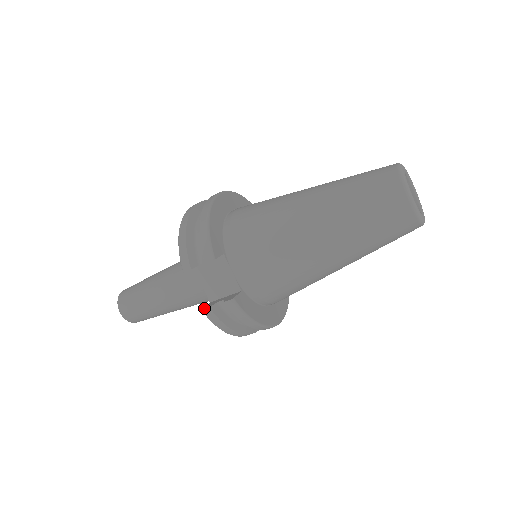
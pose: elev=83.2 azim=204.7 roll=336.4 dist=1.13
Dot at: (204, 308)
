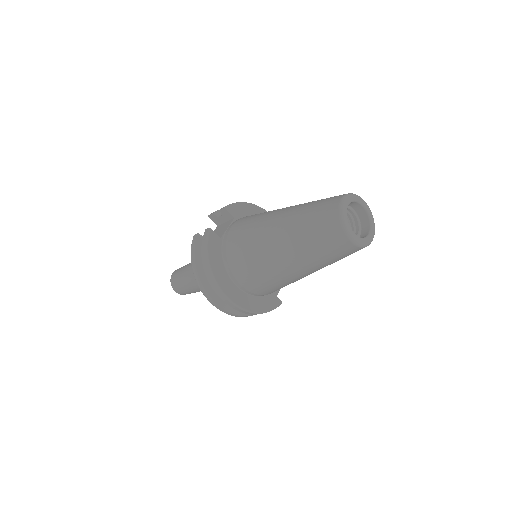
Dot at: (196, 235)
